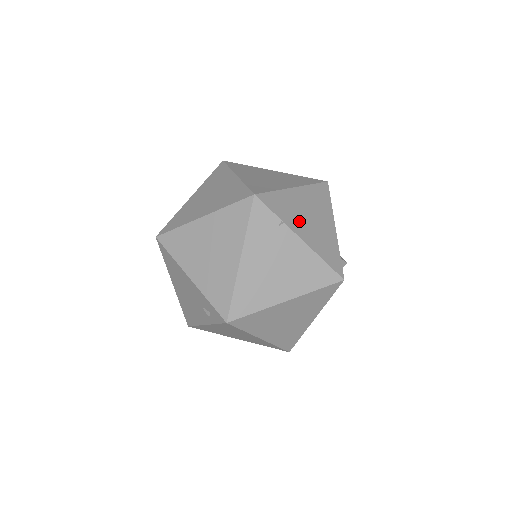
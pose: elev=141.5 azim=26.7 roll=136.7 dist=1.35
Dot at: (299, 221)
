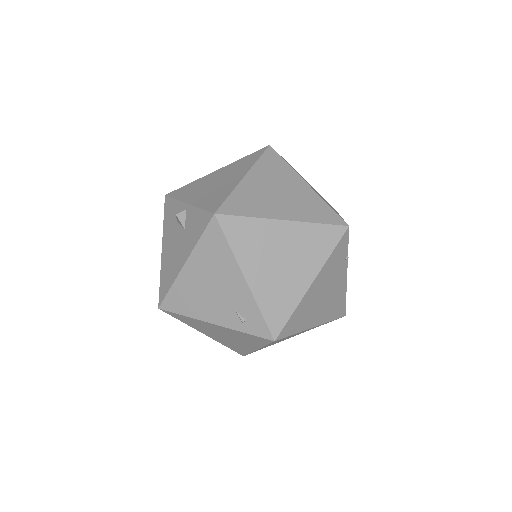
Dot at: occluded
